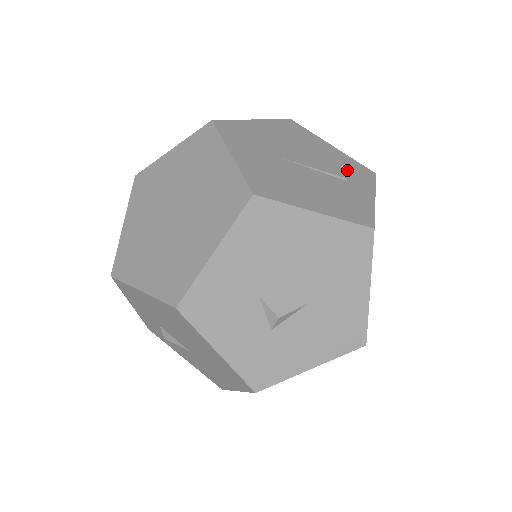
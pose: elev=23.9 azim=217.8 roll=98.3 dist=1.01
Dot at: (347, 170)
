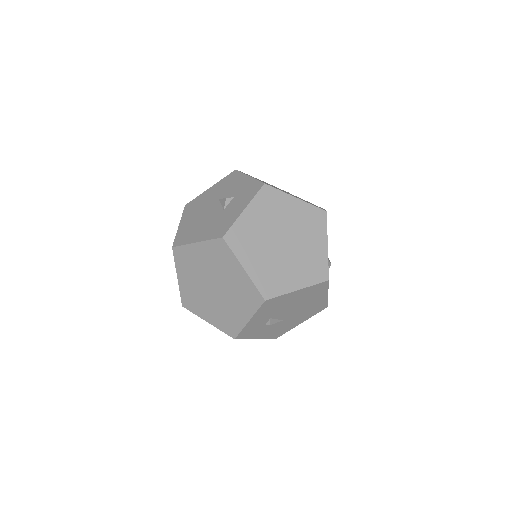
Dot at: occluded
